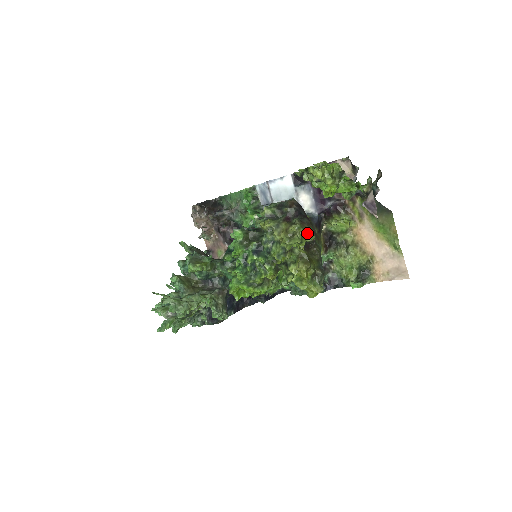
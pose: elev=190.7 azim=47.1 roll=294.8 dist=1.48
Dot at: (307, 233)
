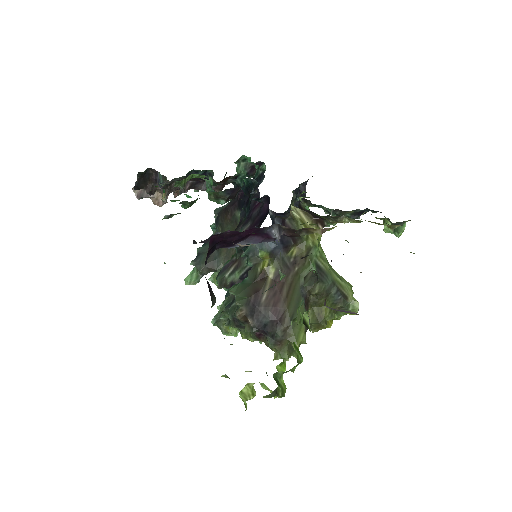
Dot at: occluded
